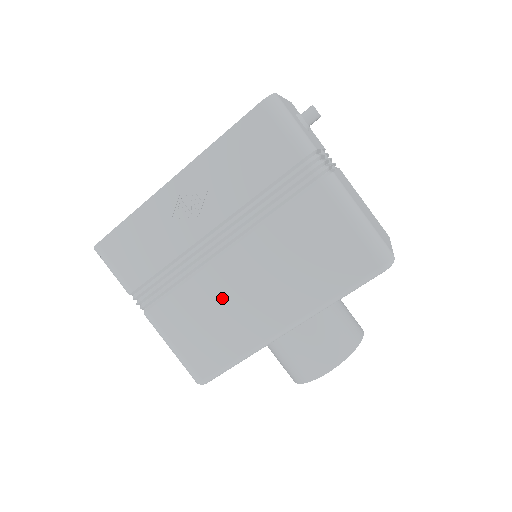
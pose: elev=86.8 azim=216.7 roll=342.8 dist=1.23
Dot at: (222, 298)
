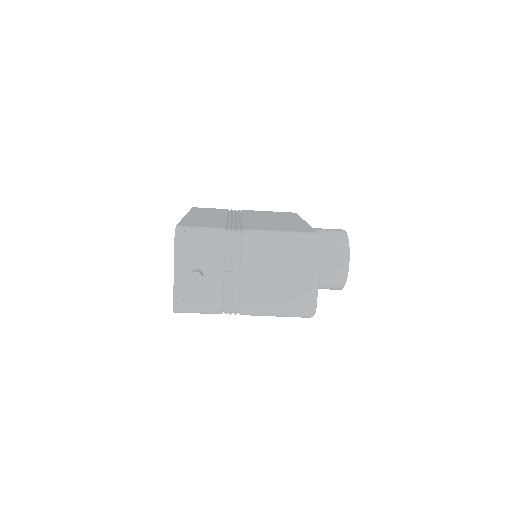
Dot at: occluded
